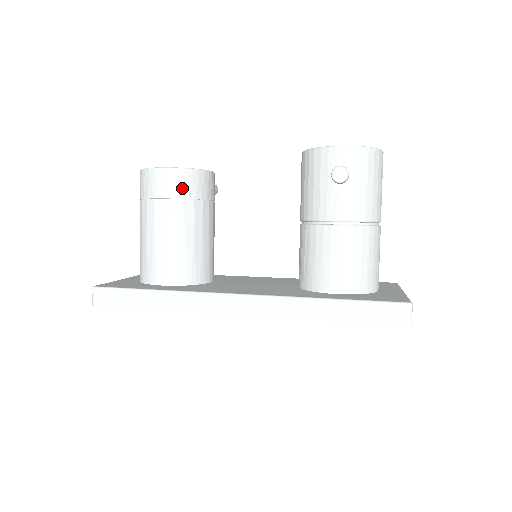
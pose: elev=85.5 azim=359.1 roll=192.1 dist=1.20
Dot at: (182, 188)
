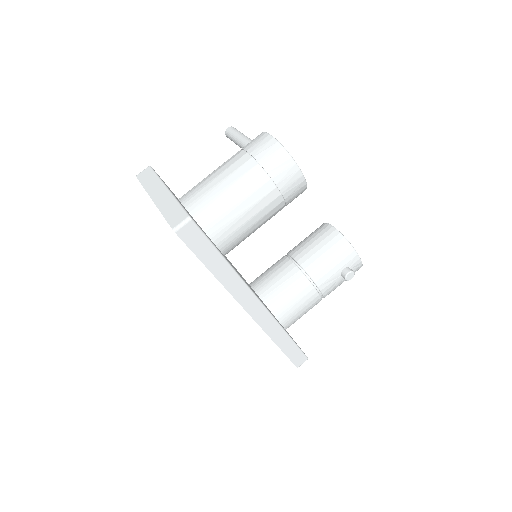
Dot at: (293, 197)
